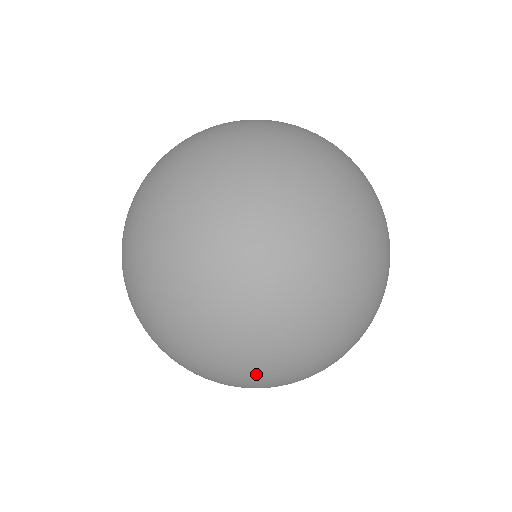
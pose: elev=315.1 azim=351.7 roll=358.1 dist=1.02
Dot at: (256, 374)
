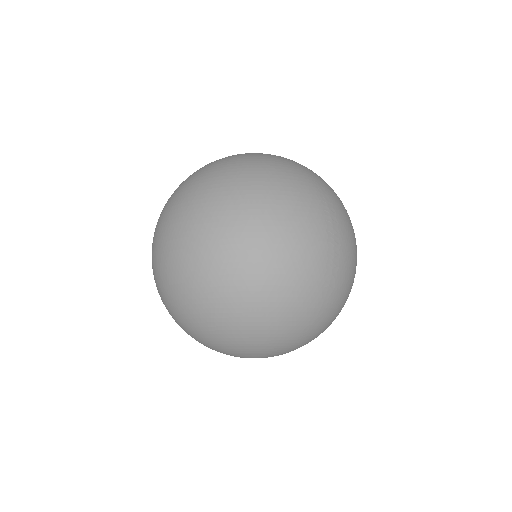
Dot at: occluded
